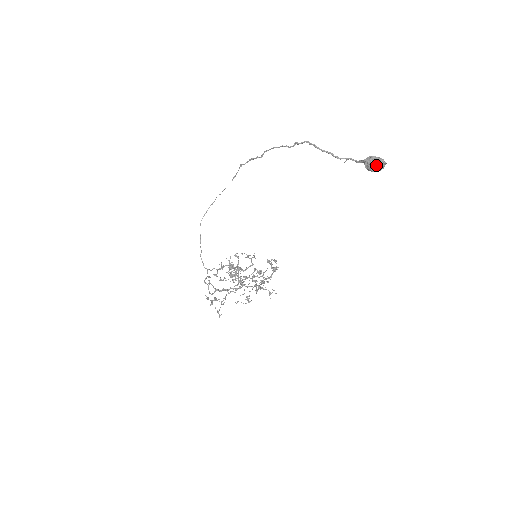
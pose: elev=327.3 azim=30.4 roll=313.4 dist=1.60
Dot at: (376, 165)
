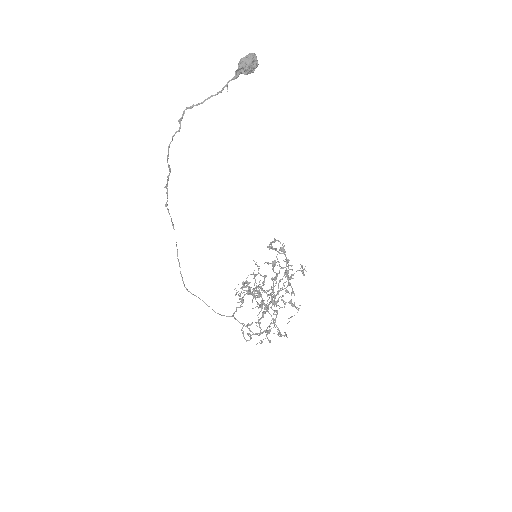
Dot at: (249, 60)
